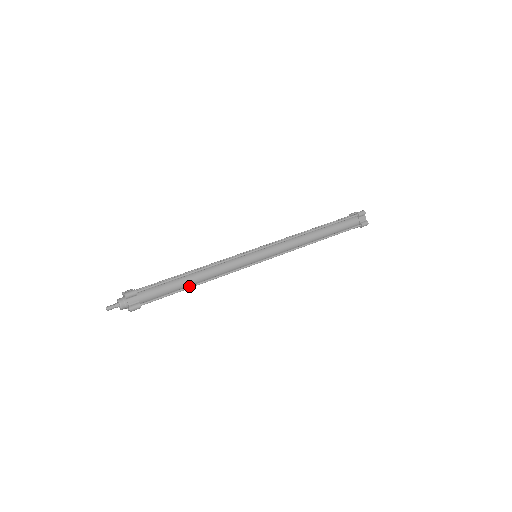
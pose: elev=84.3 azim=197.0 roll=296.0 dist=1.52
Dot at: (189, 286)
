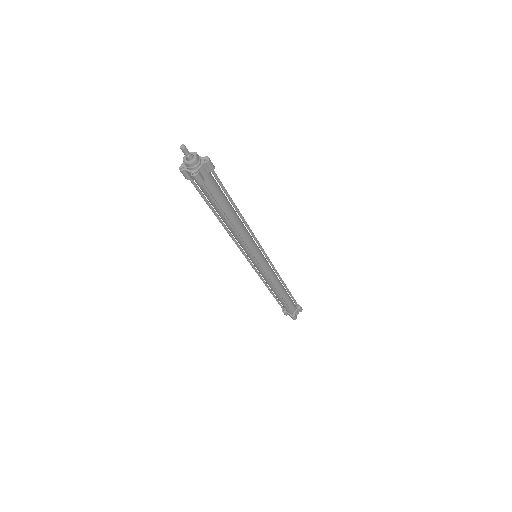
Dot at: (228, 218)
